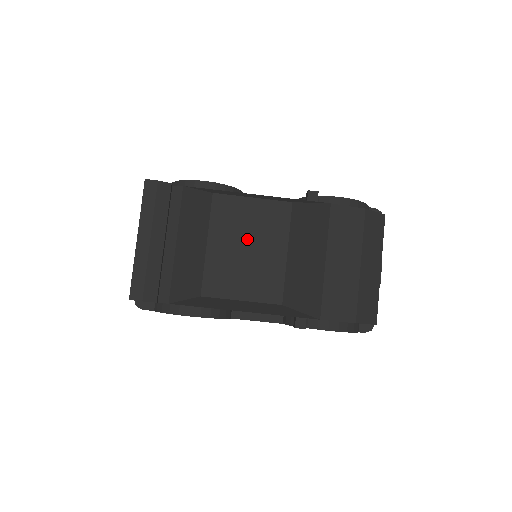
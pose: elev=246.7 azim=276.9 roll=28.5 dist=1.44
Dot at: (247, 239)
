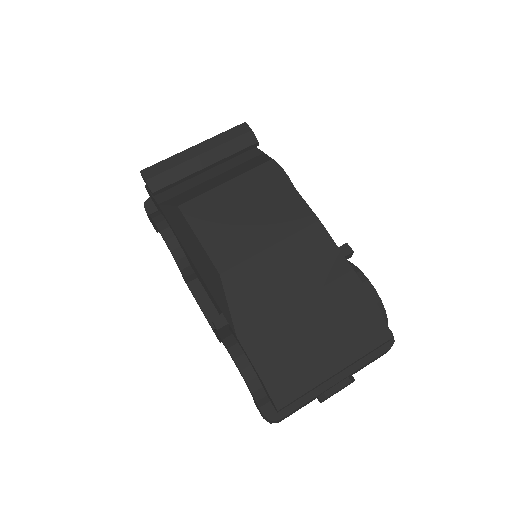
Dot at: (256, 207)
